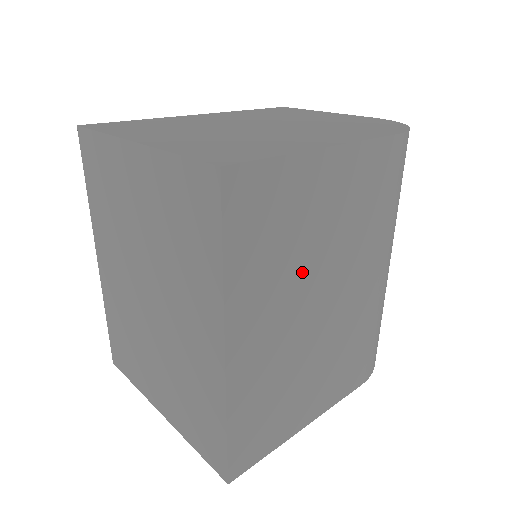
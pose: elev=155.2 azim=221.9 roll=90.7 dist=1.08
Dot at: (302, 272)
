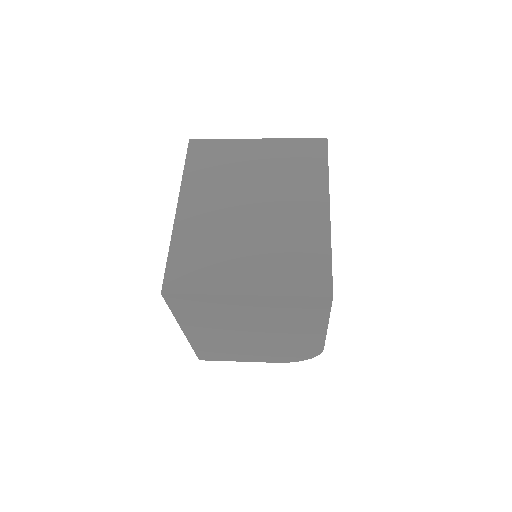
Dot at: occluded
